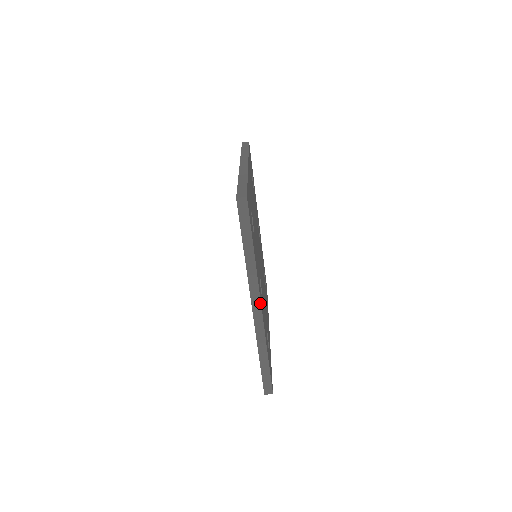
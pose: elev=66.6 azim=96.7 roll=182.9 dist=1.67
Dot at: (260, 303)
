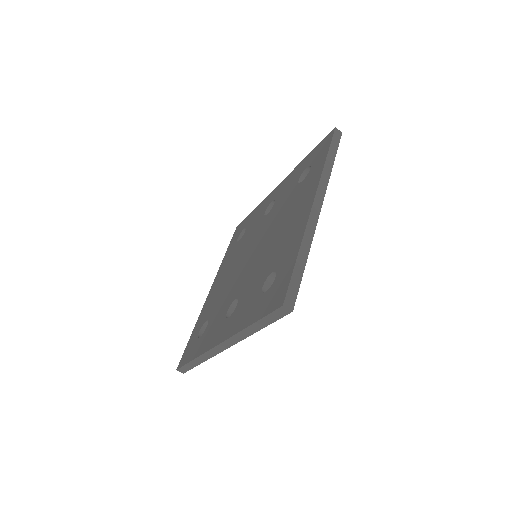
Dot at: (228, 347)
